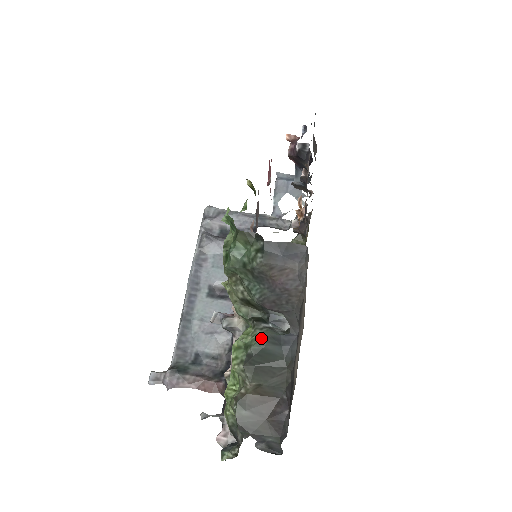
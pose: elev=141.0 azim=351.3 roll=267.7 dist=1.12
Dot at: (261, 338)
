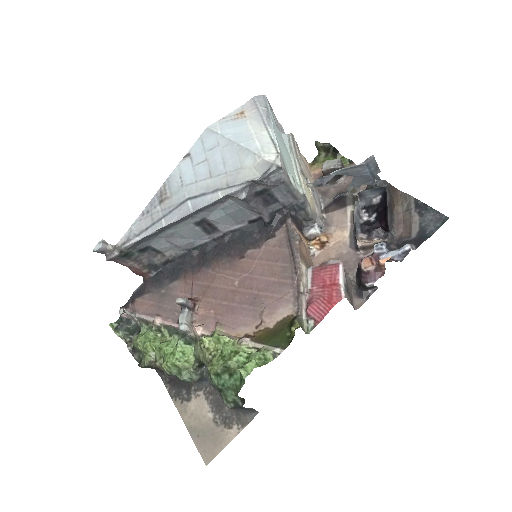
Dot at: (192, 381)
